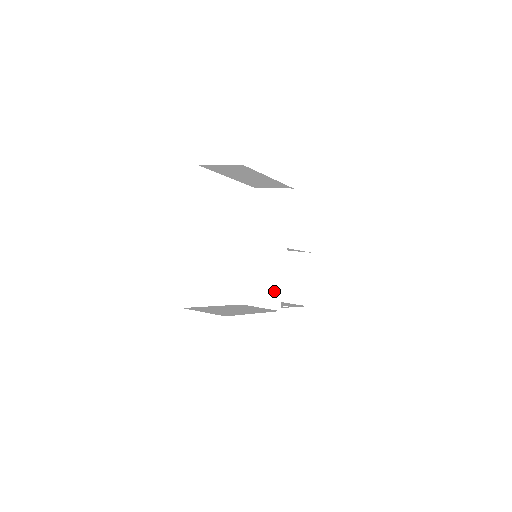
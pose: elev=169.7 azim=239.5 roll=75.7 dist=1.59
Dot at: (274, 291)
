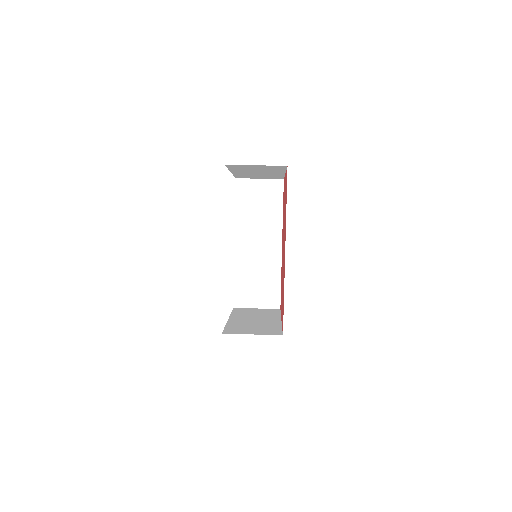
Dot at: (271, 289)
